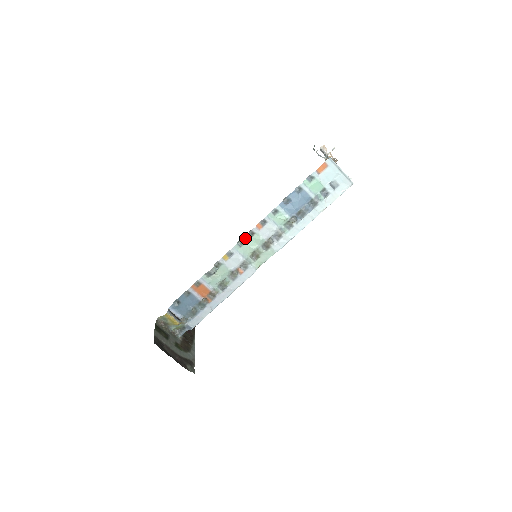
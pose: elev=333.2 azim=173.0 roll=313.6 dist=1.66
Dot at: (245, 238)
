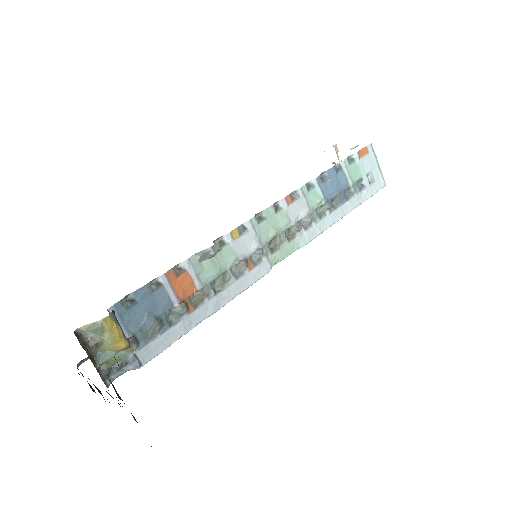
Dot at: (267, 211)
